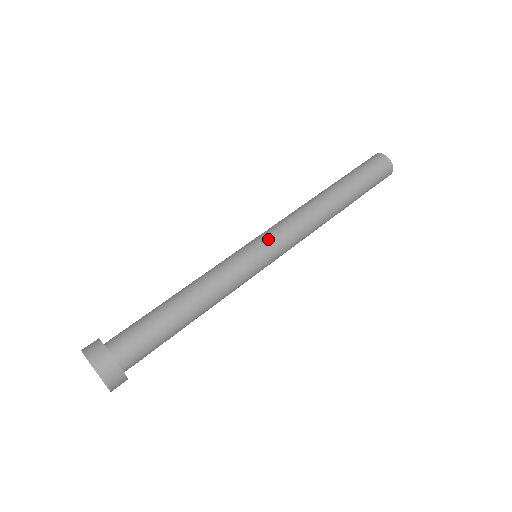
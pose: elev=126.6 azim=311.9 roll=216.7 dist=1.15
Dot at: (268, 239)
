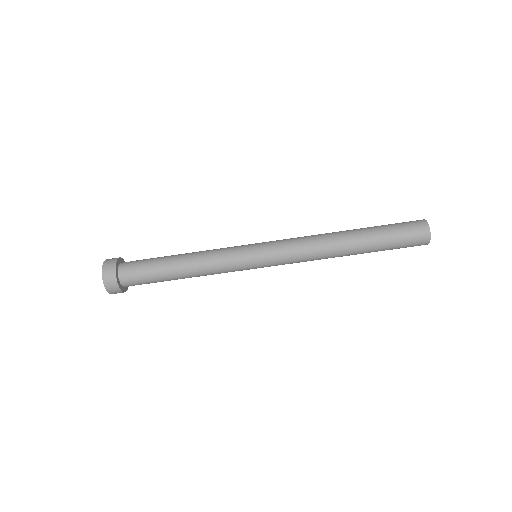
Dot at: (268, 253)
